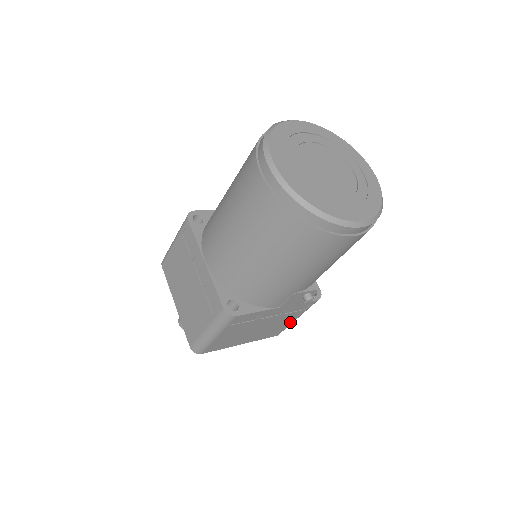
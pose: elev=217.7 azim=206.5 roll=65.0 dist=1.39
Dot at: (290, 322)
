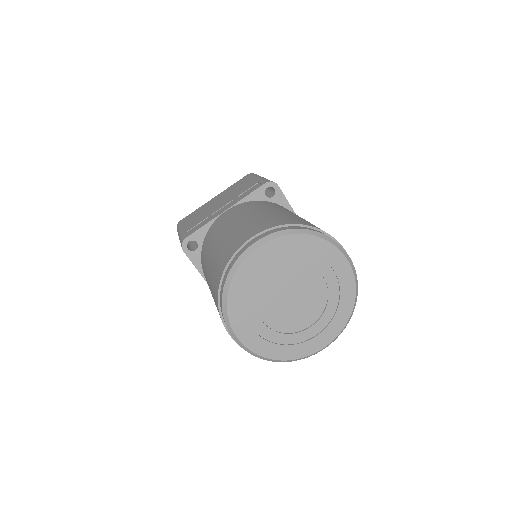
Dot at: occluded
